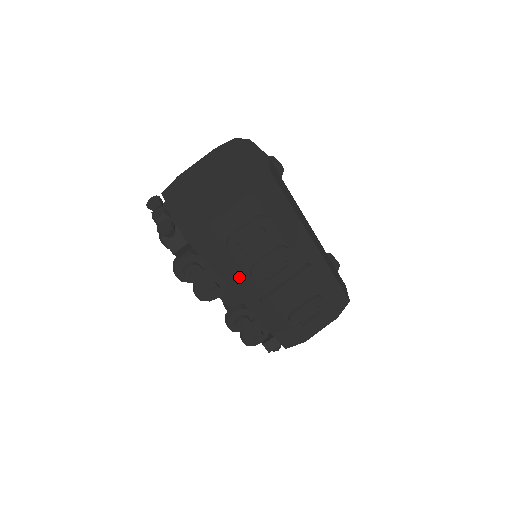
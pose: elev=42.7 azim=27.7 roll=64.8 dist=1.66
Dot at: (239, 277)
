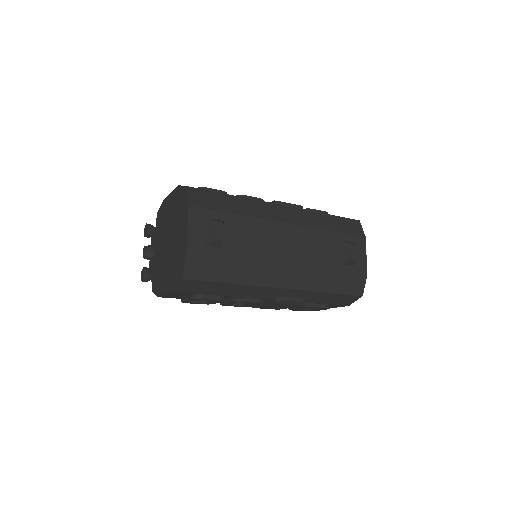
Dot at: occluded
